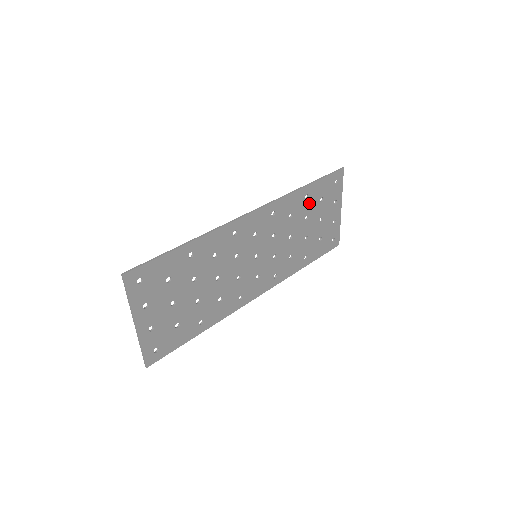
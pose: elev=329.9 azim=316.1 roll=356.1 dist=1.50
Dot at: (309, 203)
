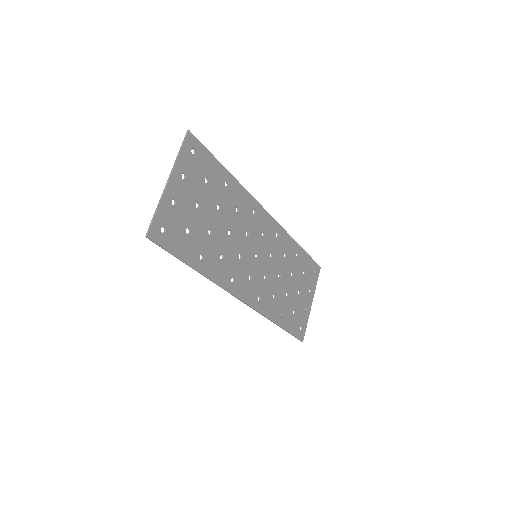
Dot at: (297, 263)
